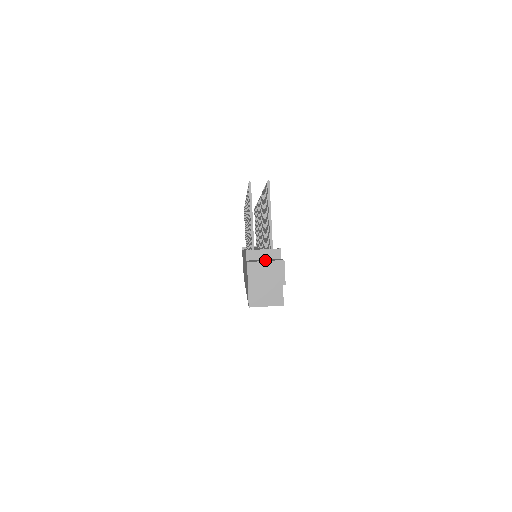
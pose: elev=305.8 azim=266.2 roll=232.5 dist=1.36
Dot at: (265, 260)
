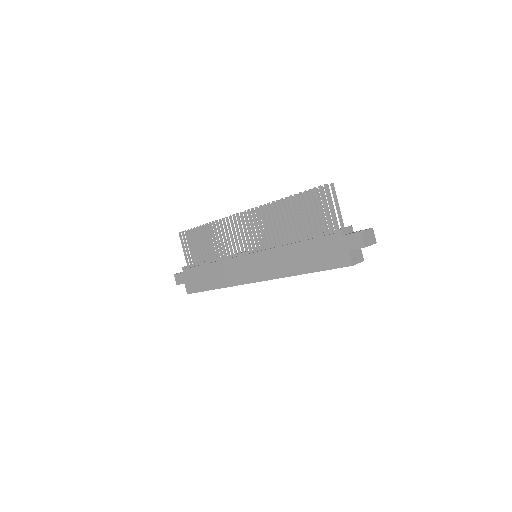
Dot at: occluded
